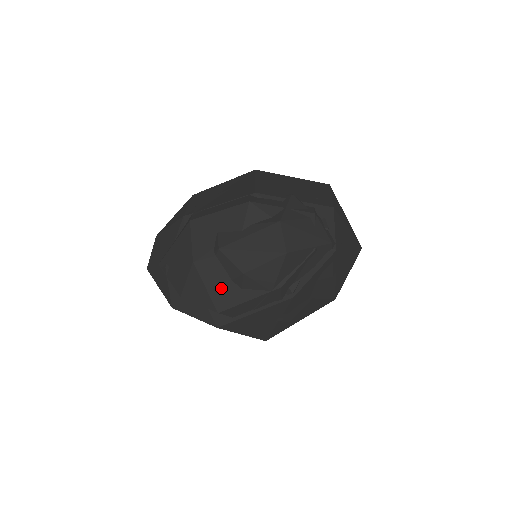
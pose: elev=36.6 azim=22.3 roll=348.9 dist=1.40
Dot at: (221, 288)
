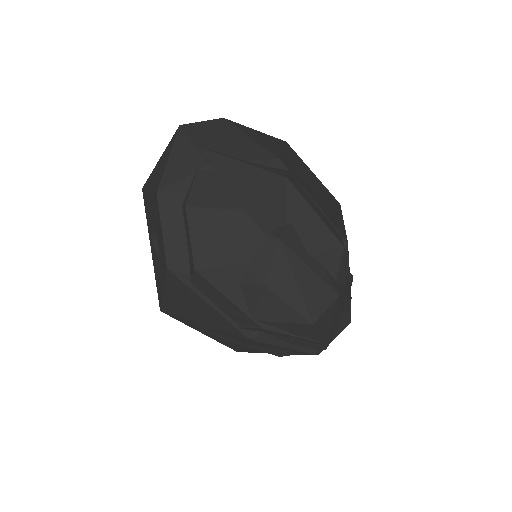
Dot at: (229, 260)
